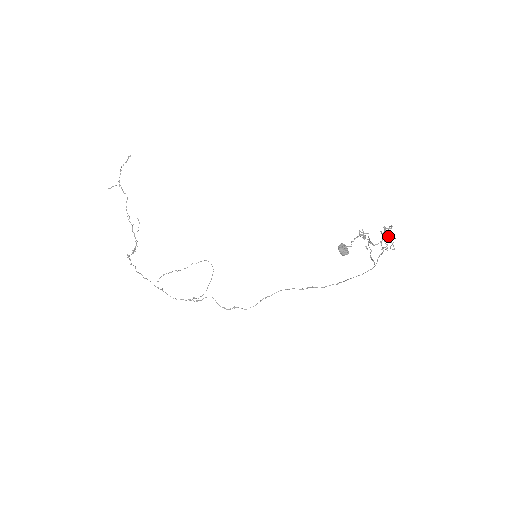
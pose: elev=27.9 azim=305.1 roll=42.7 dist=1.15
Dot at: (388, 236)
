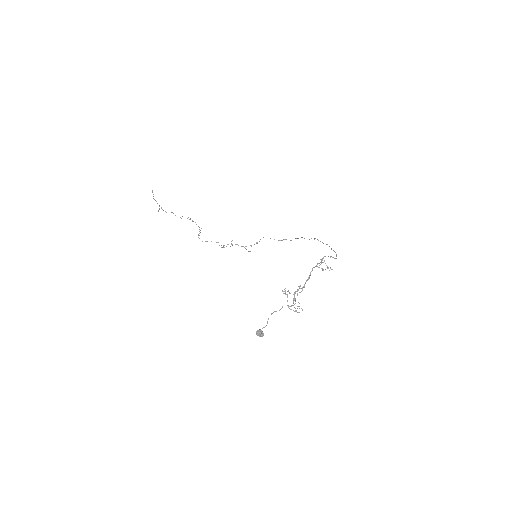
Dot at: (294, 307)
